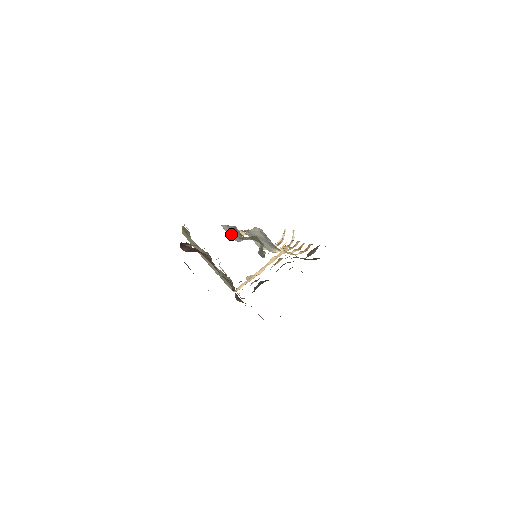
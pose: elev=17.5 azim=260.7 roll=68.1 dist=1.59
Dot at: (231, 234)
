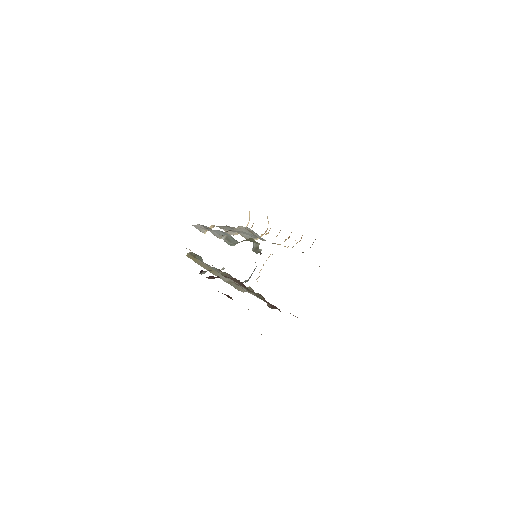
Dot at: (226, 242)
